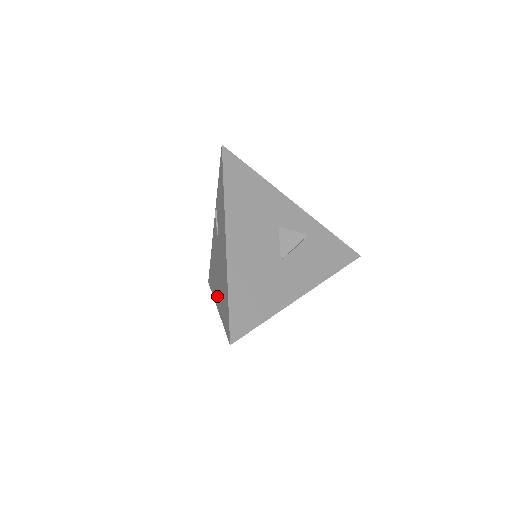
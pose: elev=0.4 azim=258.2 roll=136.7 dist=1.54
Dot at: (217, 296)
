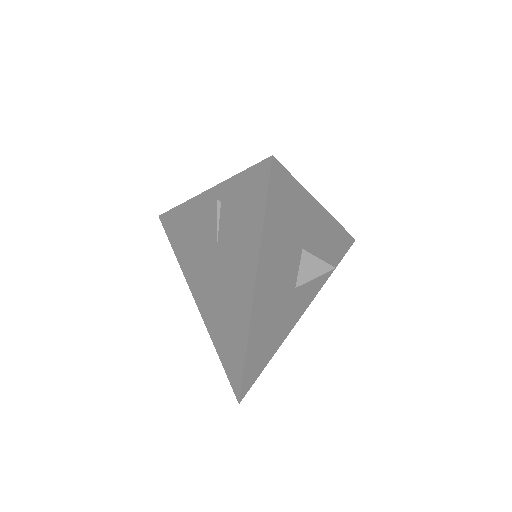
Dot at: (199, 293)
